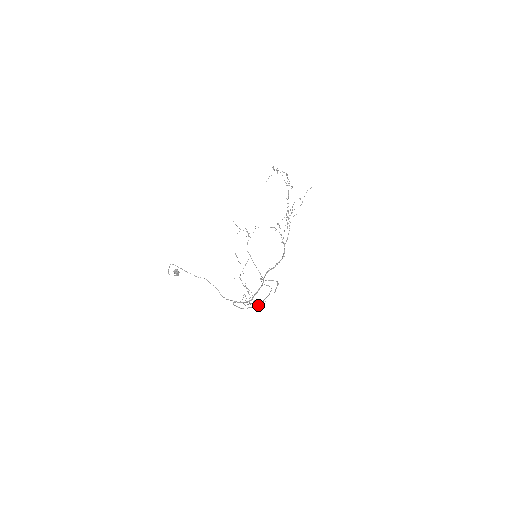
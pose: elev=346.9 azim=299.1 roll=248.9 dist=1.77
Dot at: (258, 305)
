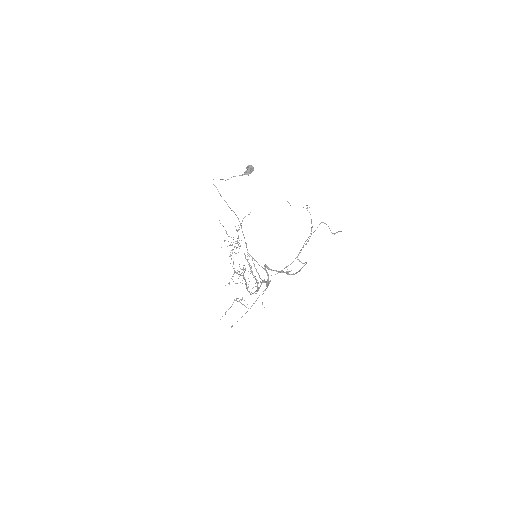
Dot at: (295, 273)
